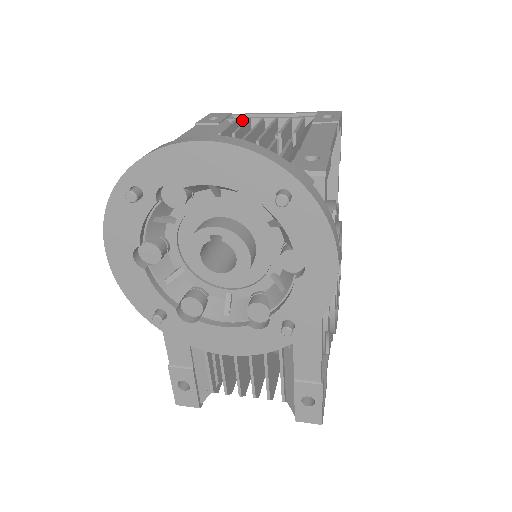
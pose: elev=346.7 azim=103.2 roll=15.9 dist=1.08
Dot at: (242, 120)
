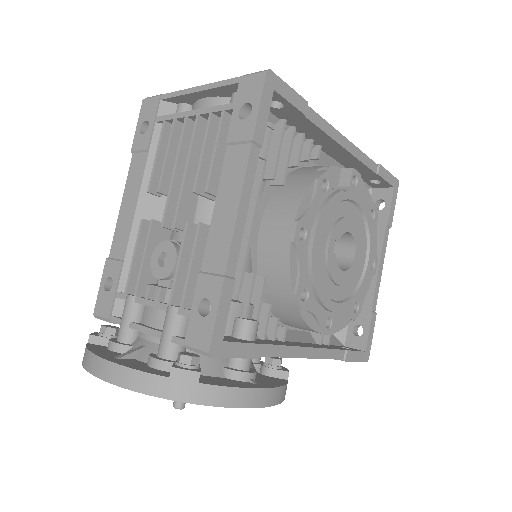
Dot at: (170, 121)
